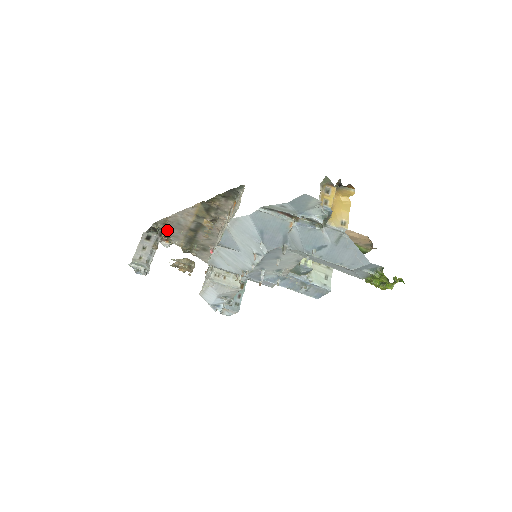
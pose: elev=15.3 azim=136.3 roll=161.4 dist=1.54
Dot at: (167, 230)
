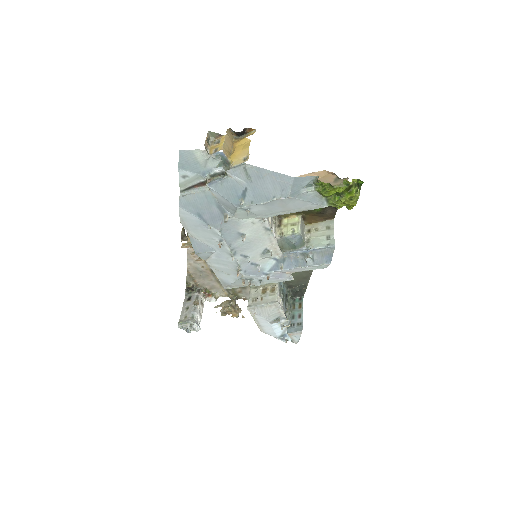
Dot at: (201, 284)
